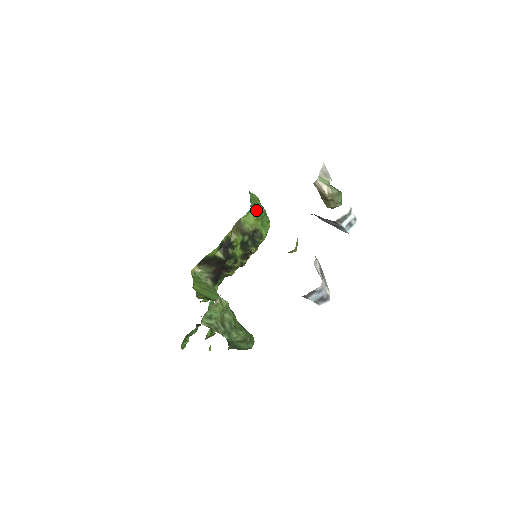
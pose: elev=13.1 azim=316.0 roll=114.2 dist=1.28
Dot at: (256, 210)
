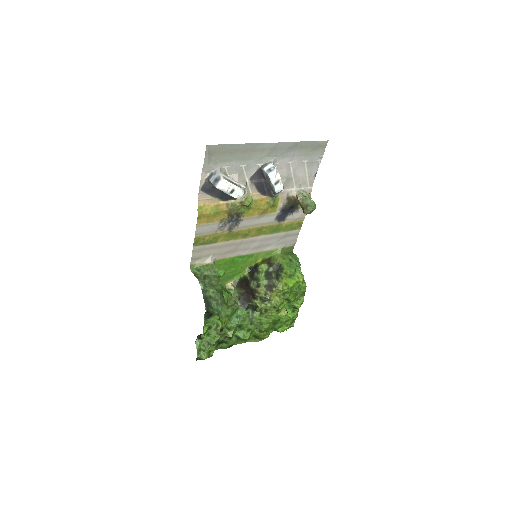
Dot at: (286, 255)
